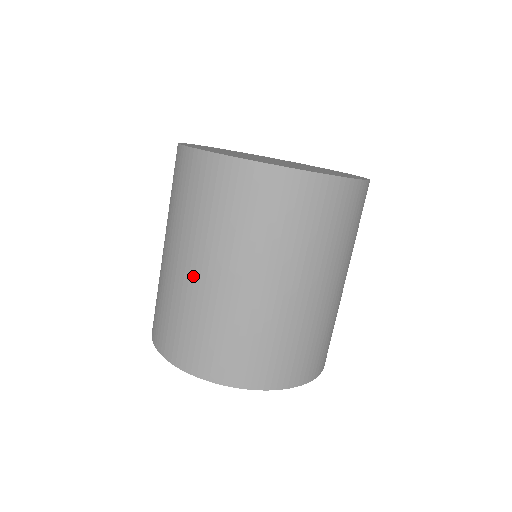
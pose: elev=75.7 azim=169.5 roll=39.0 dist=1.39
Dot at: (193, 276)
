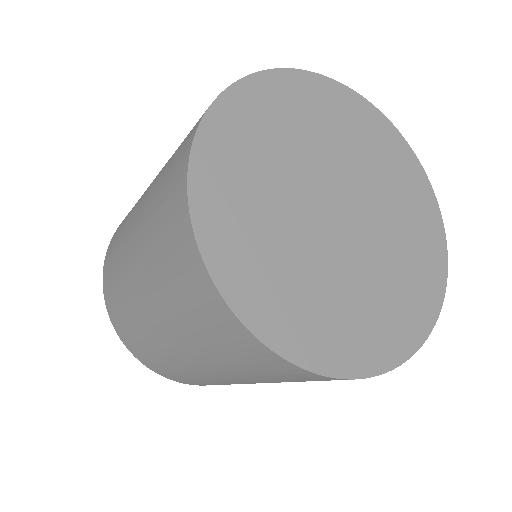
Dot at: (152, 324)
